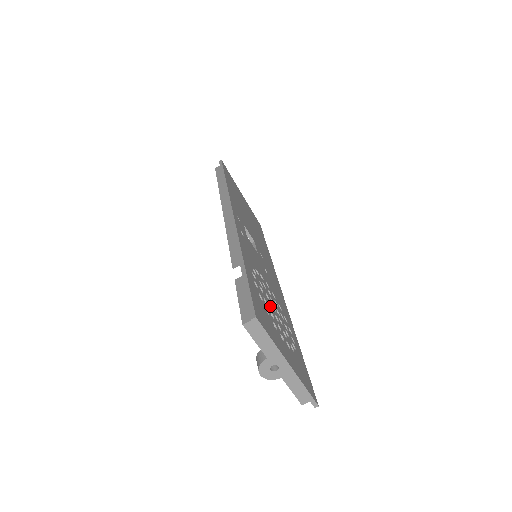
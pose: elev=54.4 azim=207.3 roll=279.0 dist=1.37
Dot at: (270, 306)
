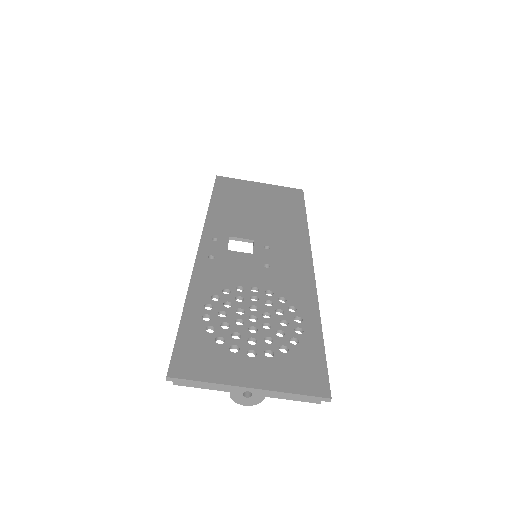
Dot at: (243, 321)
